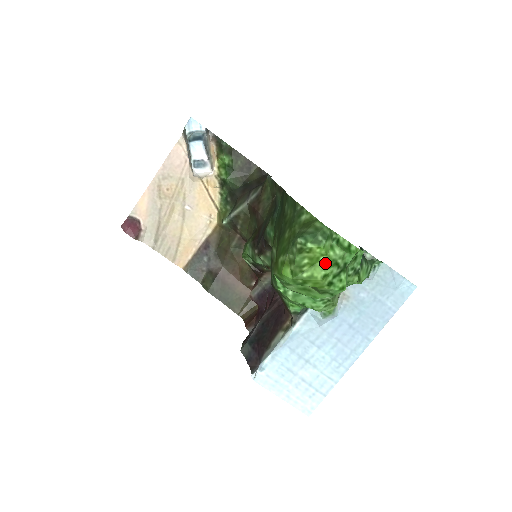
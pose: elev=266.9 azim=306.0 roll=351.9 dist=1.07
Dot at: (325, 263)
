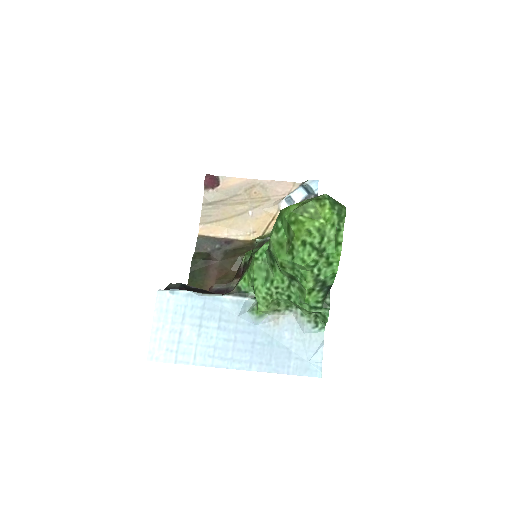
Dot at: (320, 225)
